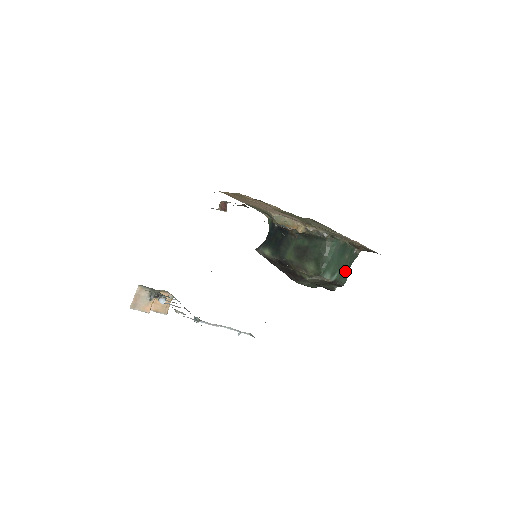
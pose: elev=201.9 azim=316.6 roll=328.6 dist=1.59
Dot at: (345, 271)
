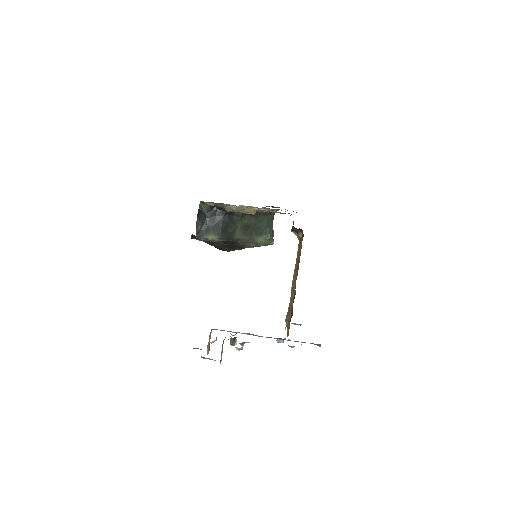
Dot at: occluded
